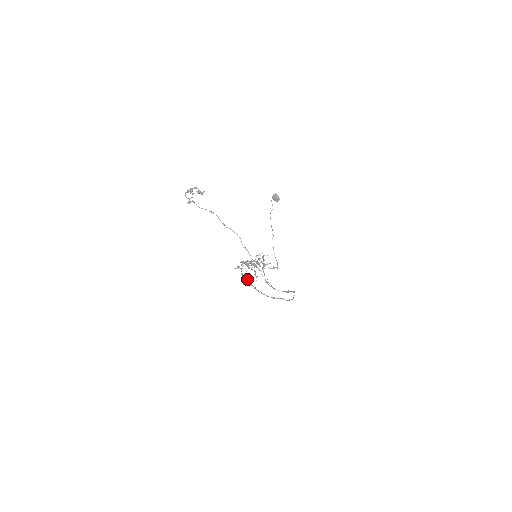
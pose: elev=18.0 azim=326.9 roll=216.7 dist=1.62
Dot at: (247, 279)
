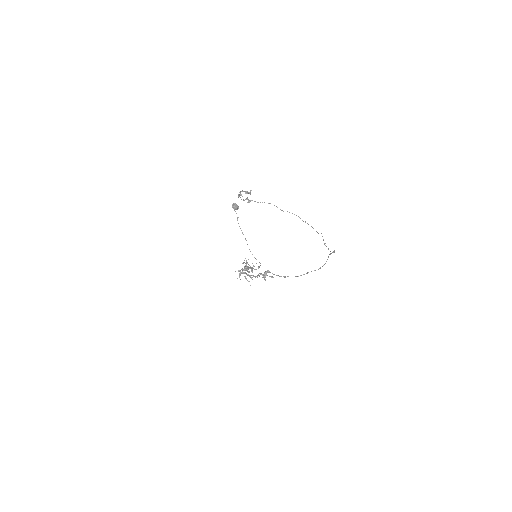
Dot at: (265, 275)
